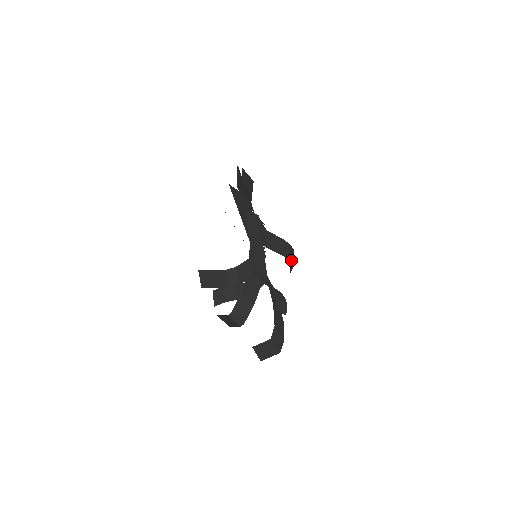
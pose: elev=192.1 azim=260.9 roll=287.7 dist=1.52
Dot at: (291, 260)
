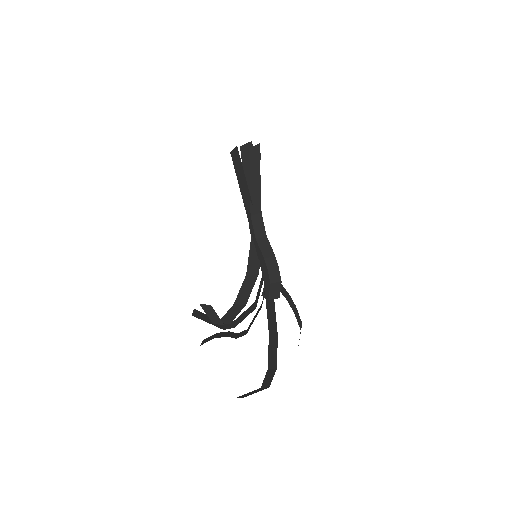
Dot at: occluded
